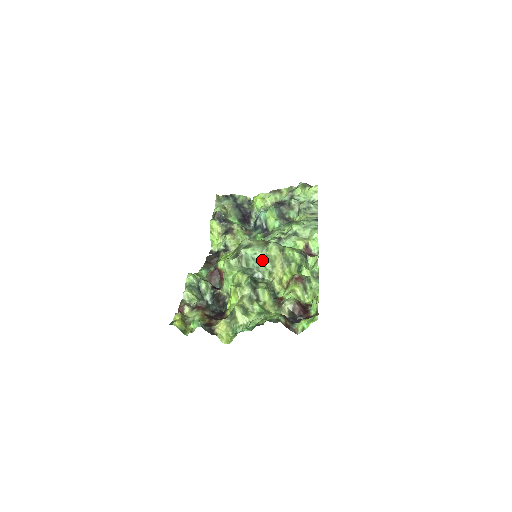
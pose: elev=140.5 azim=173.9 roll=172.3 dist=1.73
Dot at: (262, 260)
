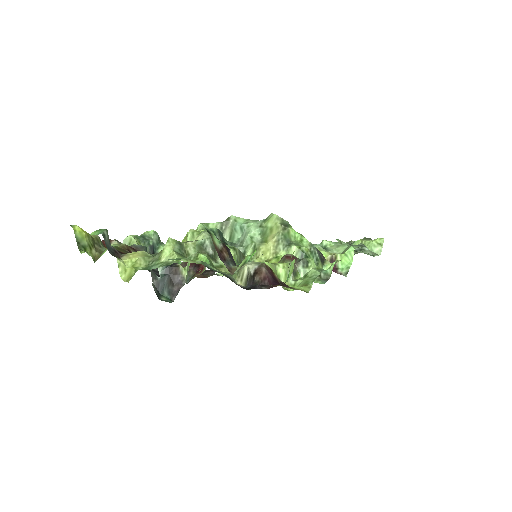
Dot at: (251, 229)
